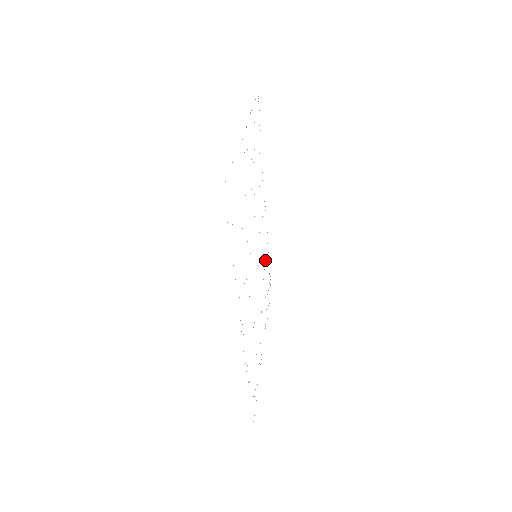
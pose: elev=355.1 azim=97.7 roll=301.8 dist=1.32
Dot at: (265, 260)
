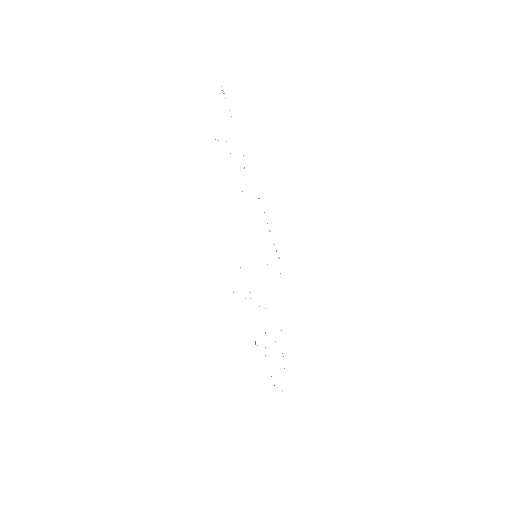
Dot at: occluded
